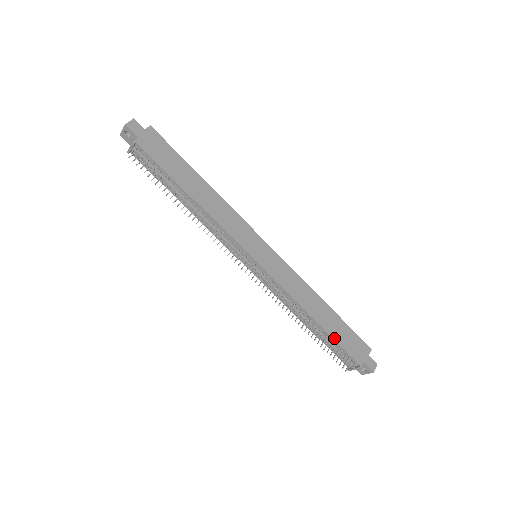
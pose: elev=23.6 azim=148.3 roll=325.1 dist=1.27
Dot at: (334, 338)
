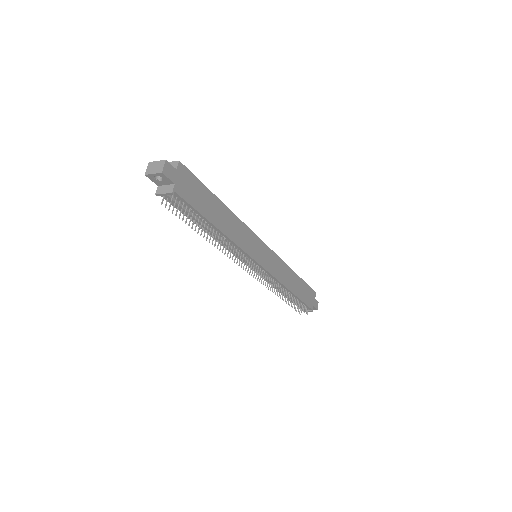
Dot at: (301, 299)
